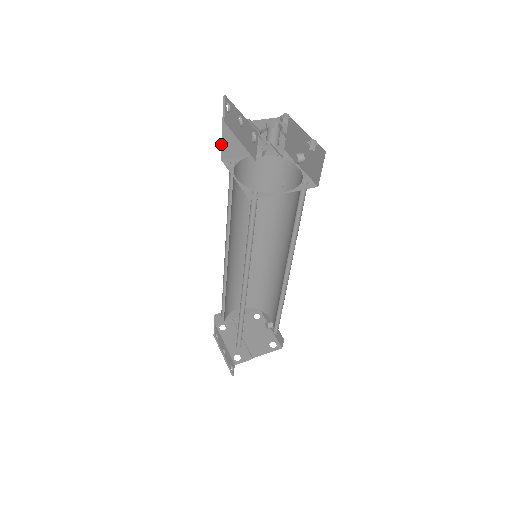
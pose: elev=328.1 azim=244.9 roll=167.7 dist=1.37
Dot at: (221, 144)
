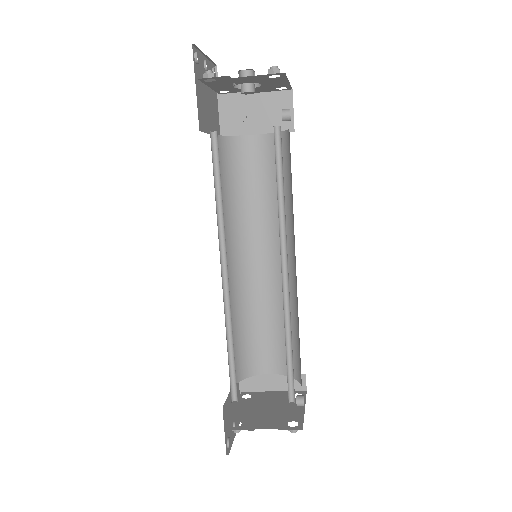
Dot at: (219, 119)
